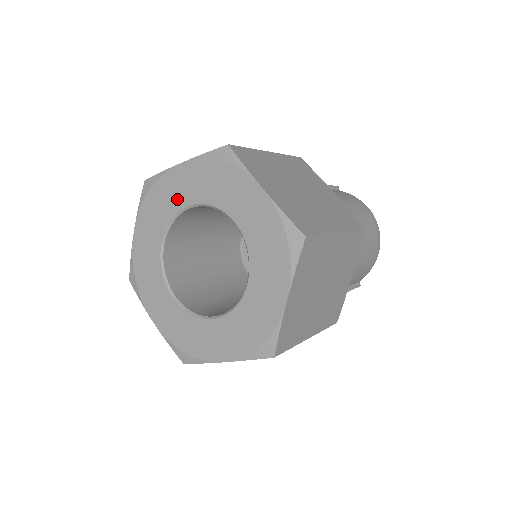
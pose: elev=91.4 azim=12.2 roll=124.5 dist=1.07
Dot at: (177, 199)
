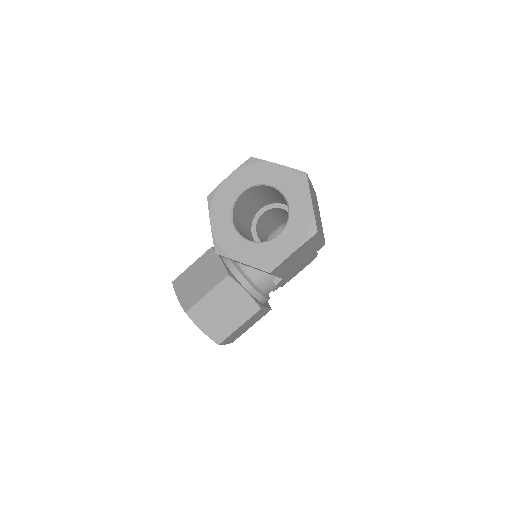
Dot at: (233, 193)
